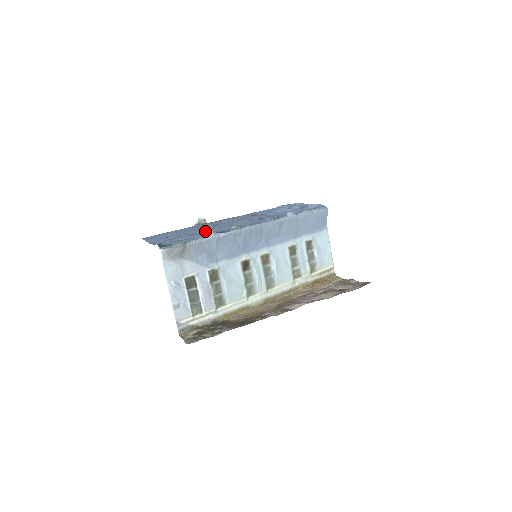
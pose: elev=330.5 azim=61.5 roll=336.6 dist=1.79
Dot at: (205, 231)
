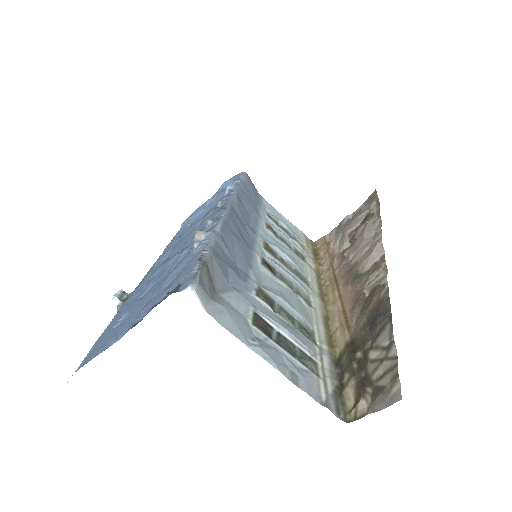
Dot at: (174, 262)
